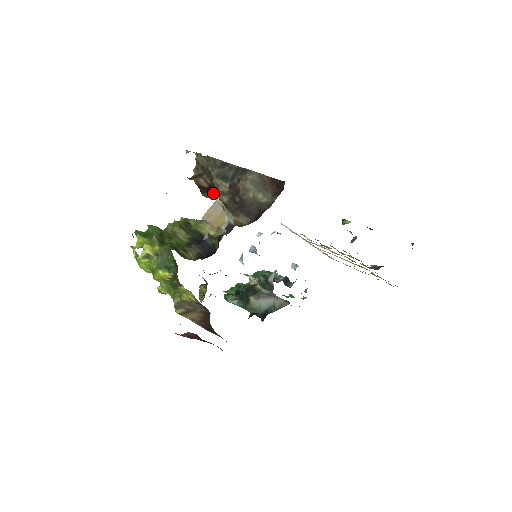
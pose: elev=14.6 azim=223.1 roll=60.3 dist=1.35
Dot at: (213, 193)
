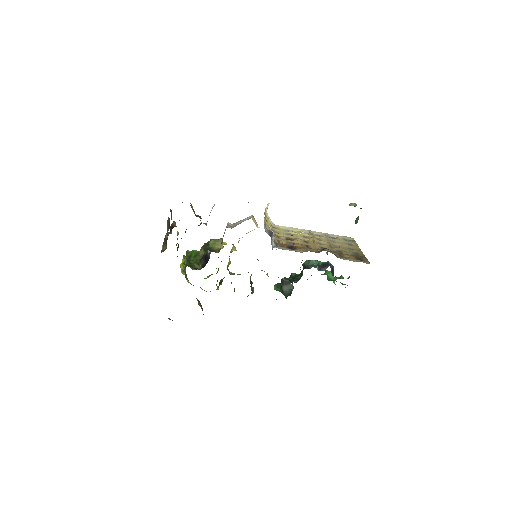
Dot at: (171, 231)
